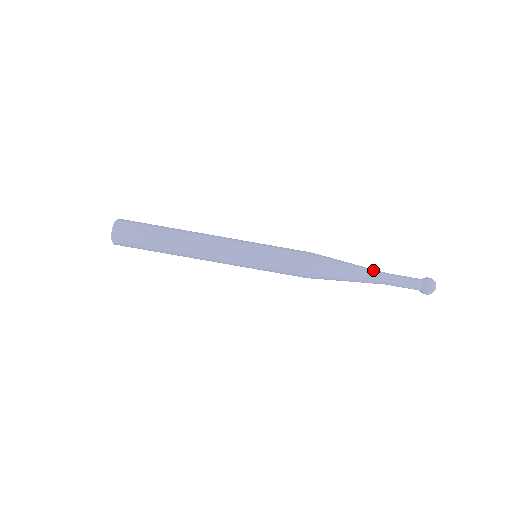
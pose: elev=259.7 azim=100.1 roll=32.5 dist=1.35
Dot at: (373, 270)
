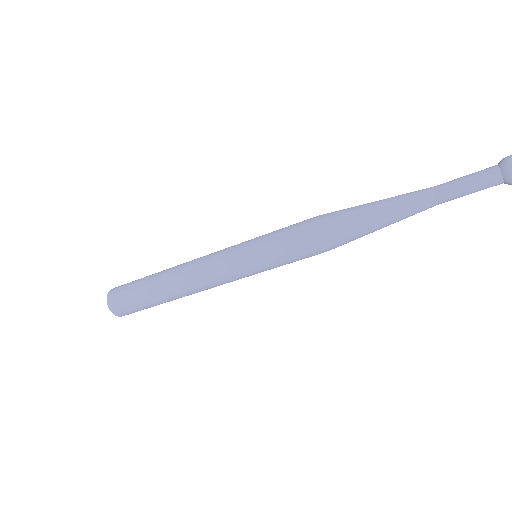
Dot at: (410, 196)
